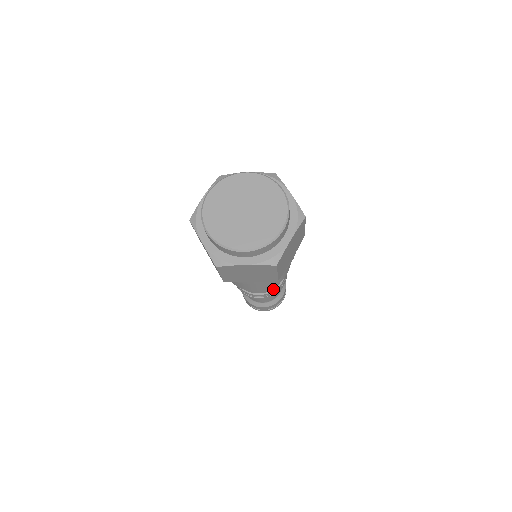
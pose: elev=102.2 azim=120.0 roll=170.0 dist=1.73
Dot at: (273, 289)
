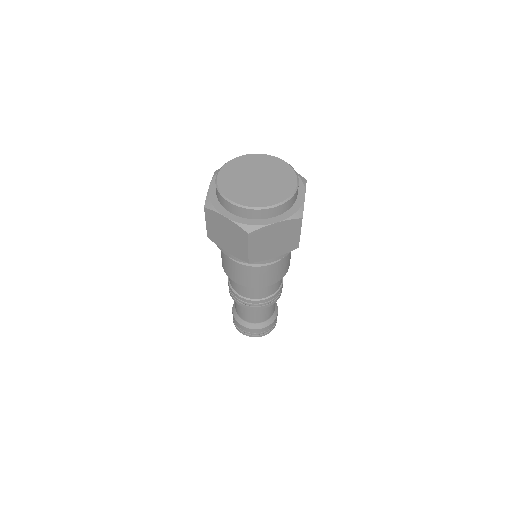
Dot at: (277, 290)
